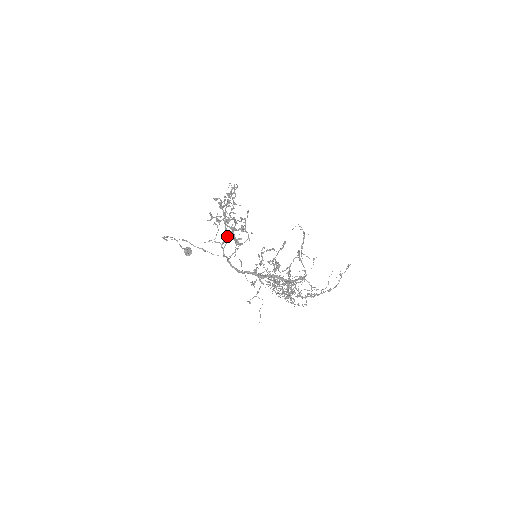
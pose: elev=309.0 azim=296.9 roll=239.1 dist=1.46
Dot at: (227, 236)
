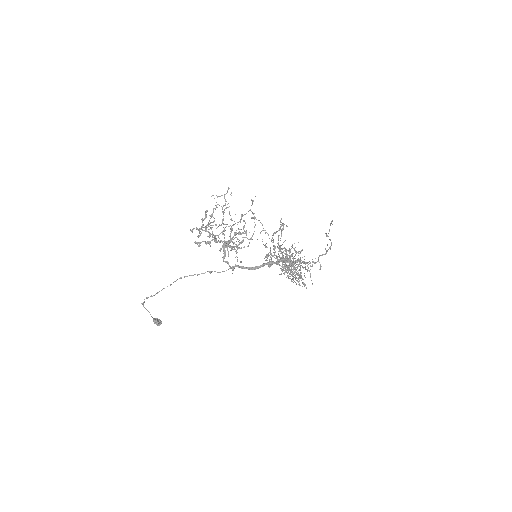
Dot at: occluded
